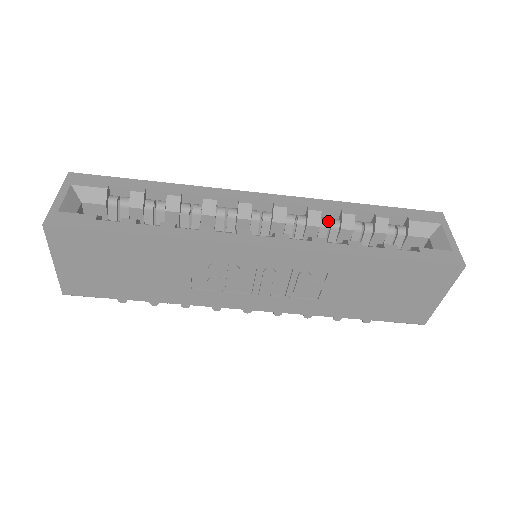
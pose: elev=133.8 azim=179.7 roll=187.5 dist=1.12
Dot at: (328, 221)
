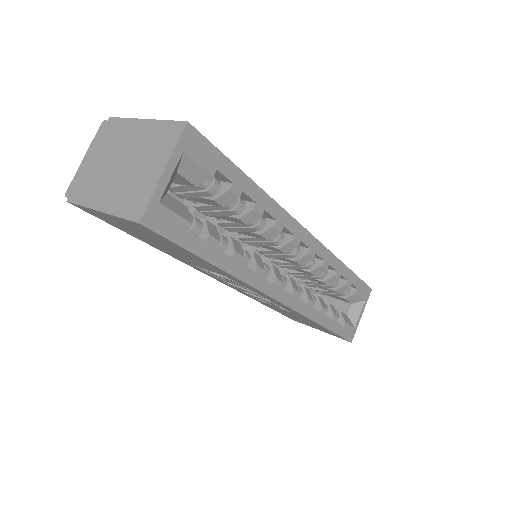
Dot at: (322, 273)
